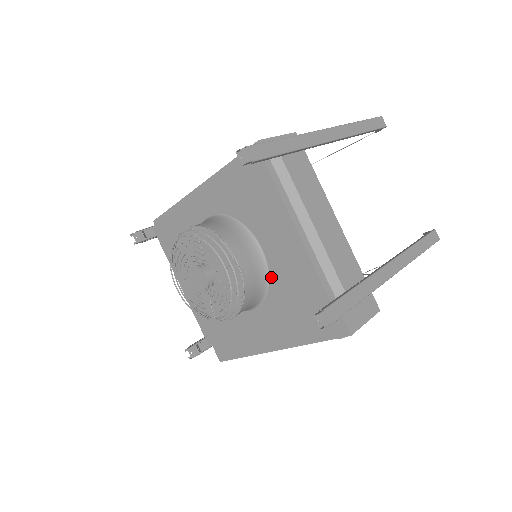
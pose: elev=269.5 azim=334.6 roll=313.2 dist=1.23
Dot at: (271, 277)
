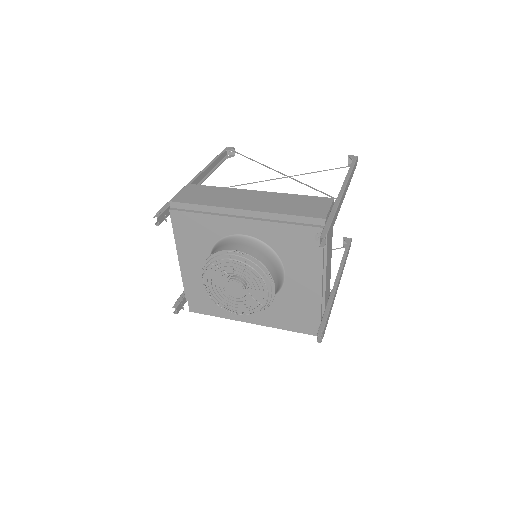
Dot at: (281, 291)
